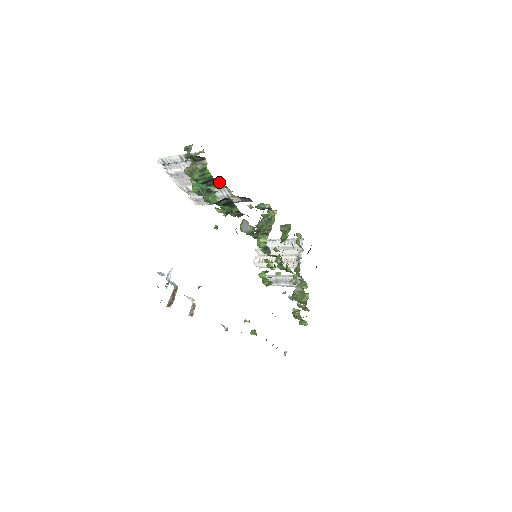
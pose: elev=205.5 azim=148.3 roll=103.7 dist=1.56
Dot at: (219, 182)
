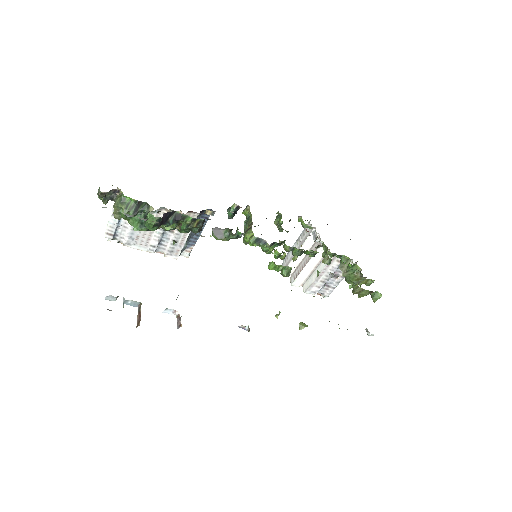
Dot at: (163, 212)
